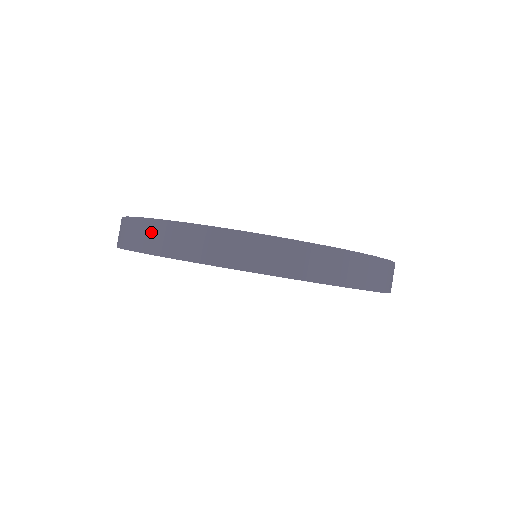
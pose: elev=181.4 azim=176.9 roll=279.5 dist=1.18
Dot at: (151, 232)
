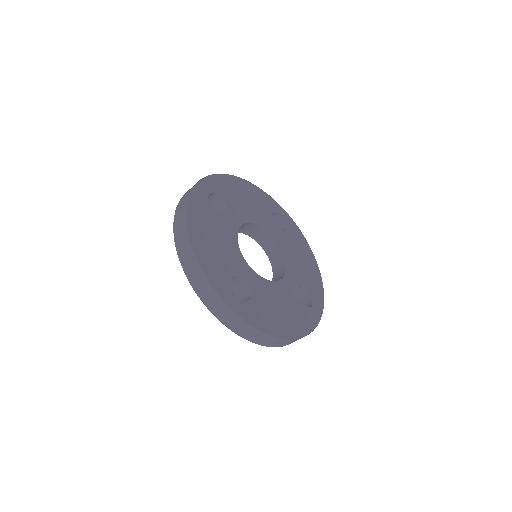
Dot at: (187, 194)
